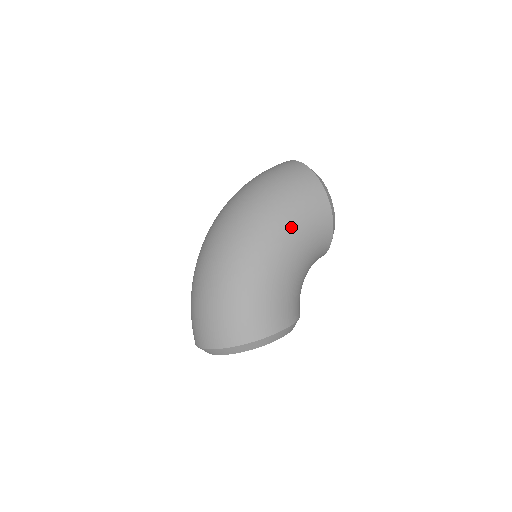
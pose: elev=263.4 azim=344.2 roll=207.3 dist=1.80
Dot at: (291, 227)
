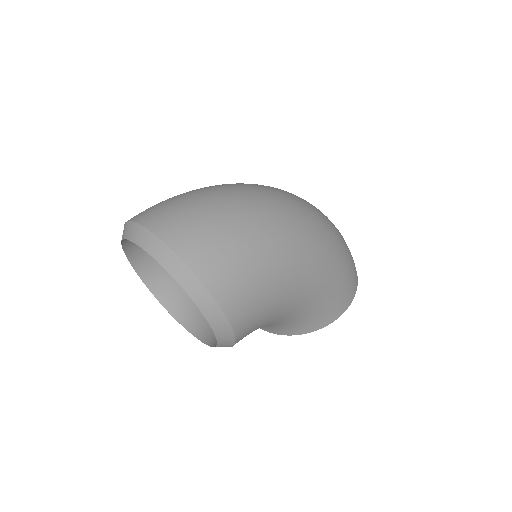
Dot at: (331, 281)
